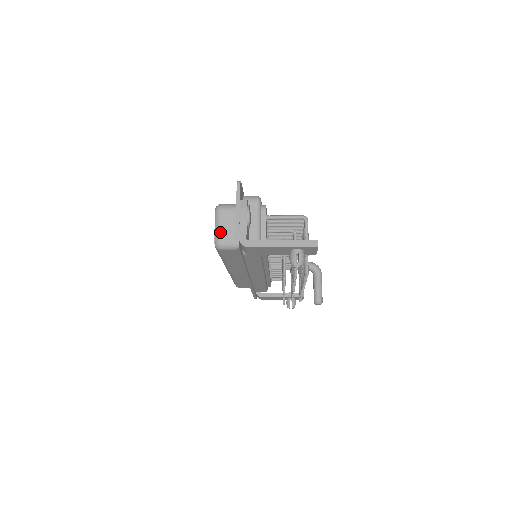
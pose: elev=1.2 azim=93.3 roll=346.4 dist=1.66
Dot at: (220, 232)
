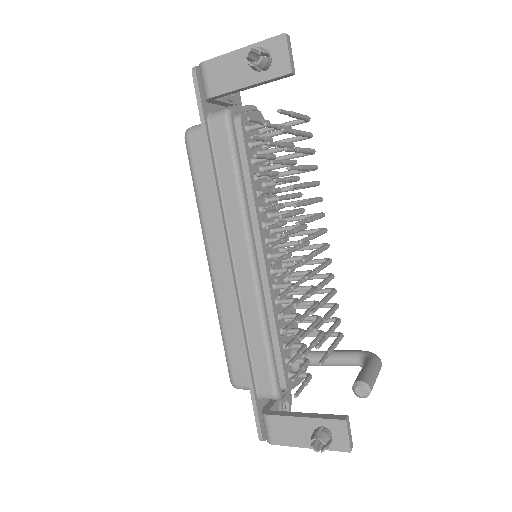
Dot at: occluded
